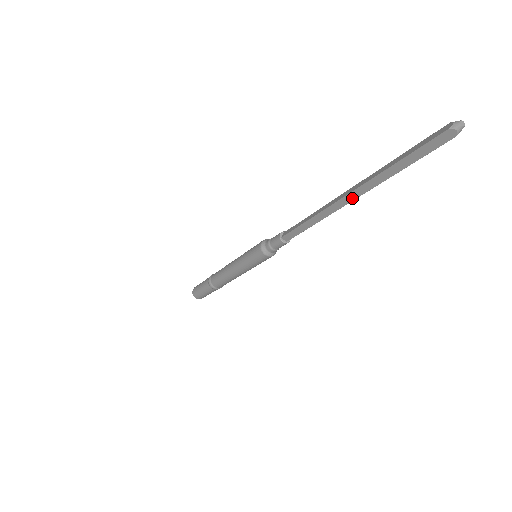
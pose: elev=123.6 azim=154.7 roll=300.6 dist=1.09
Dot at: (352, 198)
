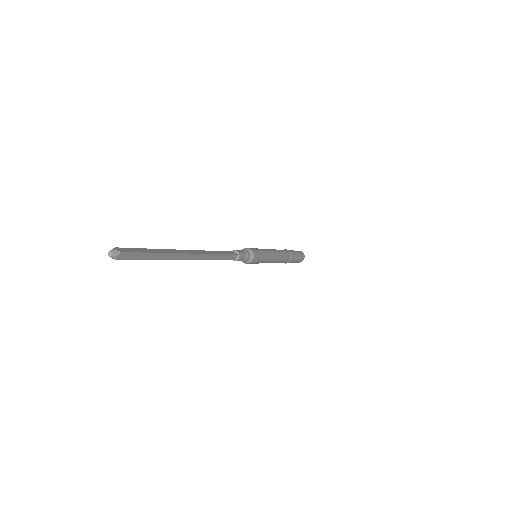
Dot at: (185, 259)
